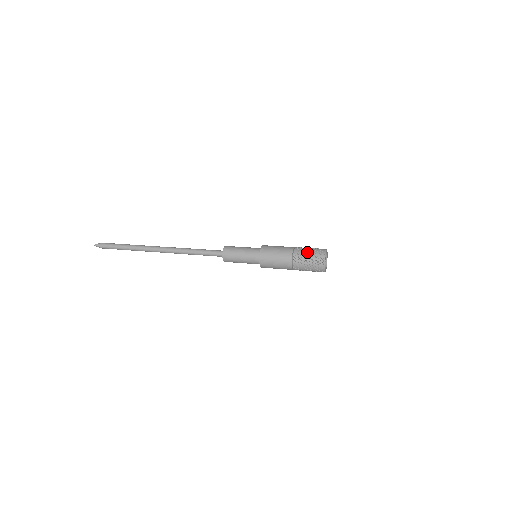
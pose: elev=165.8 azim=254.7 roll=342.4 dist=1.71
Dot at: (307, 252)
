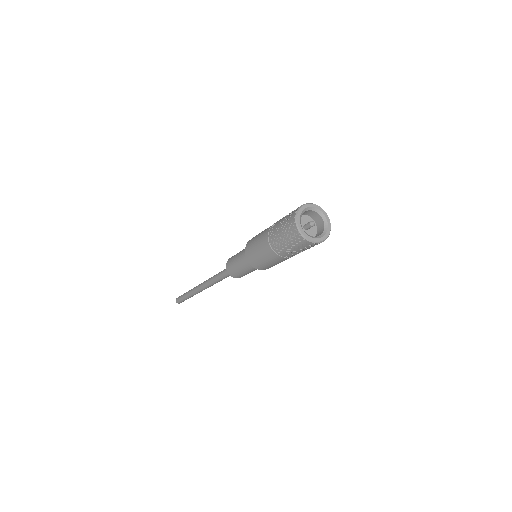
Dot at: occluded
